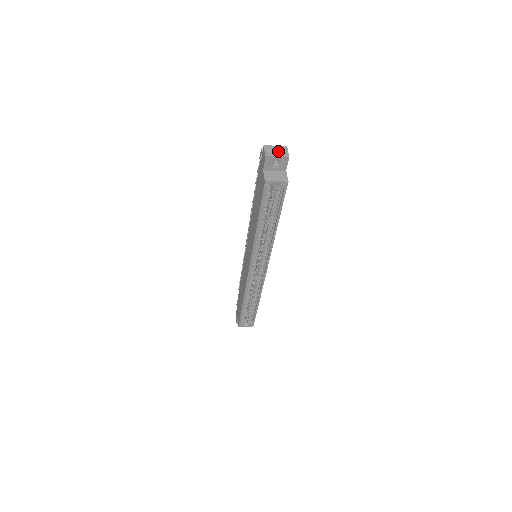
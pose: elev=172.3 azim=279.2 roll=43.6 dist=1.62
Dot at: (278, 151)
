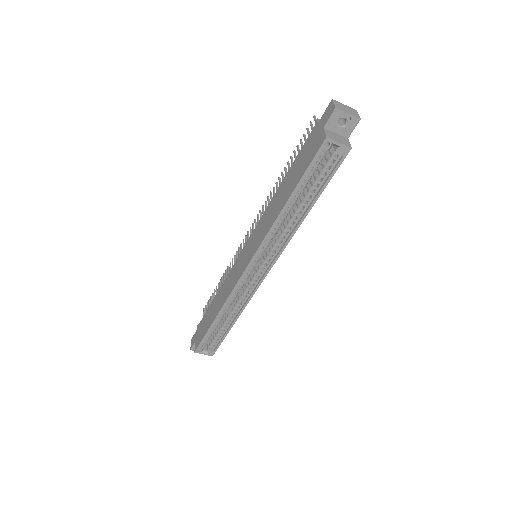
Dot at: (348, 110)
